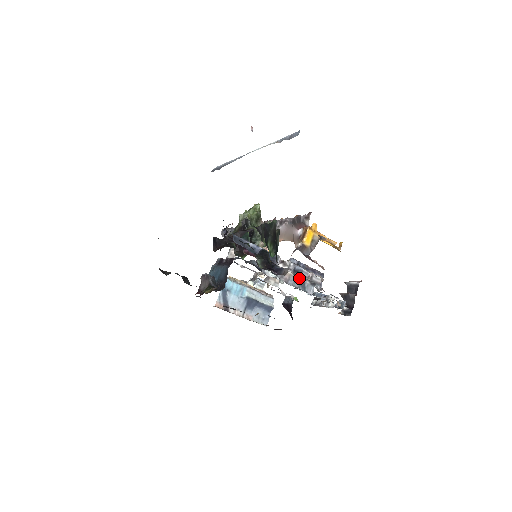
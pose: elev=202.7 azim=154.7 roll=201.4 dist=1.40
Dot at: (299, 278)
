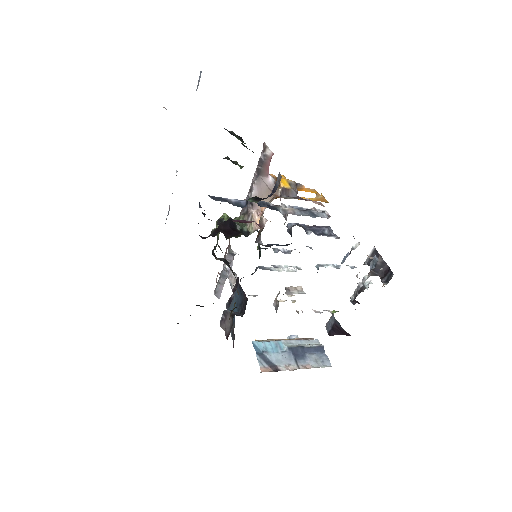
Dot at: (303, 210)
